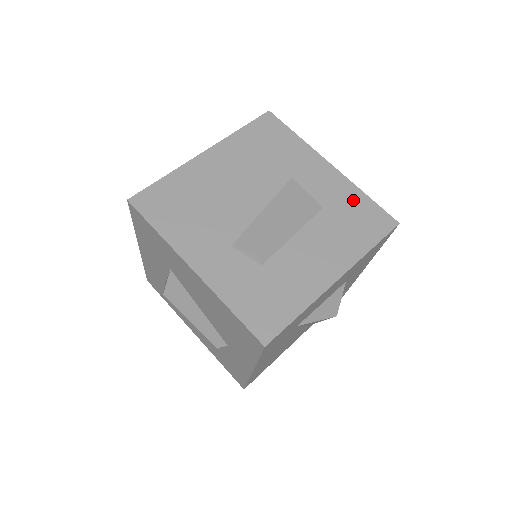
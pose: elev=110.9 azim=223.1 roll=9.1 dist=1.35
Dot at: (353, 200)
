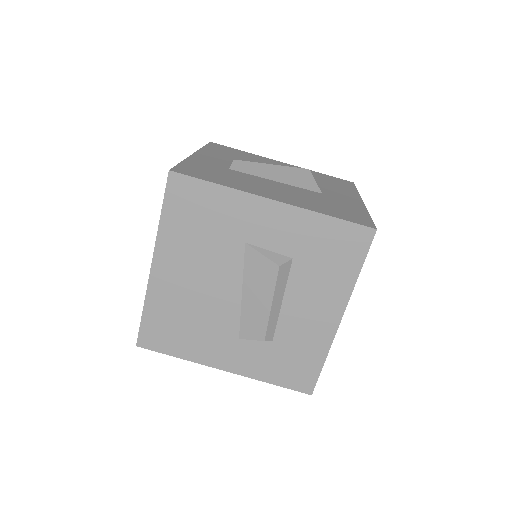
Dot at: (317, 231)
